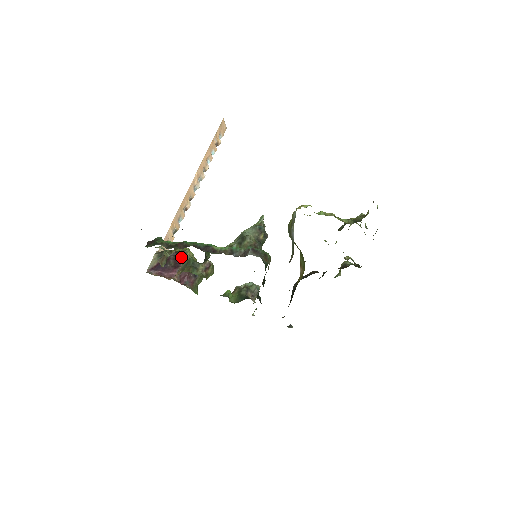
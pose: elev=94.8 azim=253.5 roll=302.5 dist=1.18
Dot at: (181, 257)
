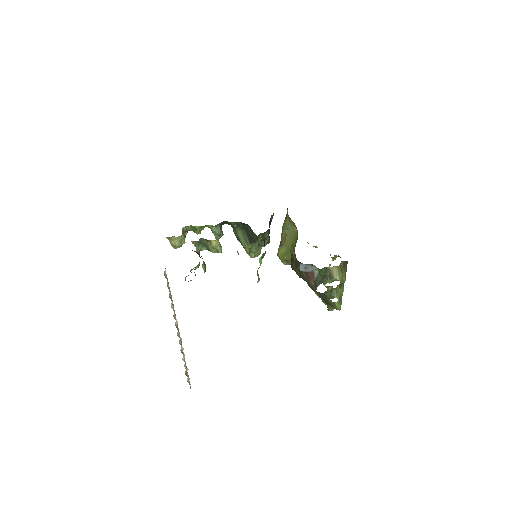
Dot at: occluded
